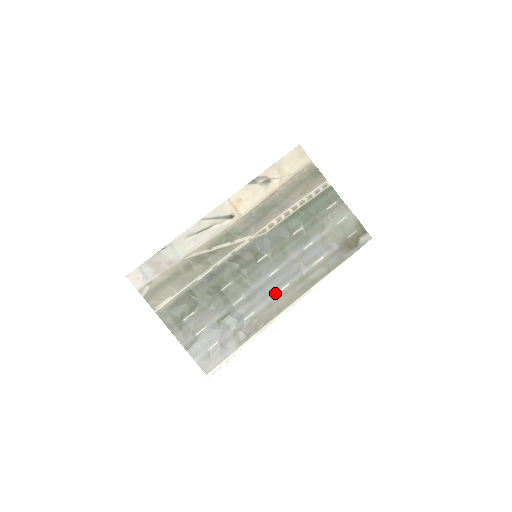
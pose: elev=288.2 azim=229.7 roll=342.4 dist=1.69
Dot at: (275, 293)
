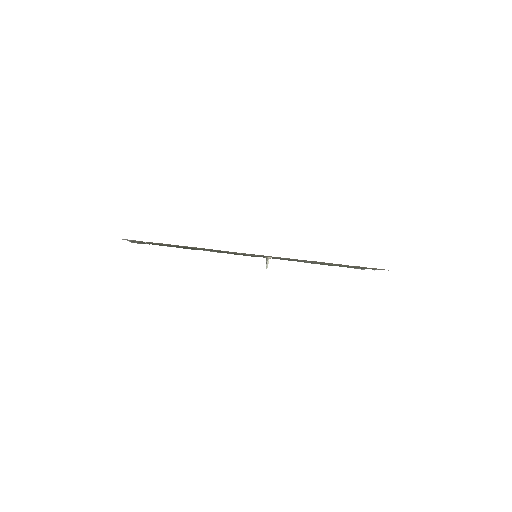
Dot at: occluded
